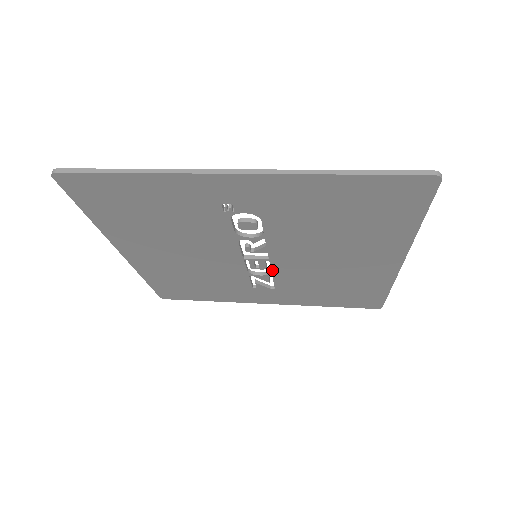
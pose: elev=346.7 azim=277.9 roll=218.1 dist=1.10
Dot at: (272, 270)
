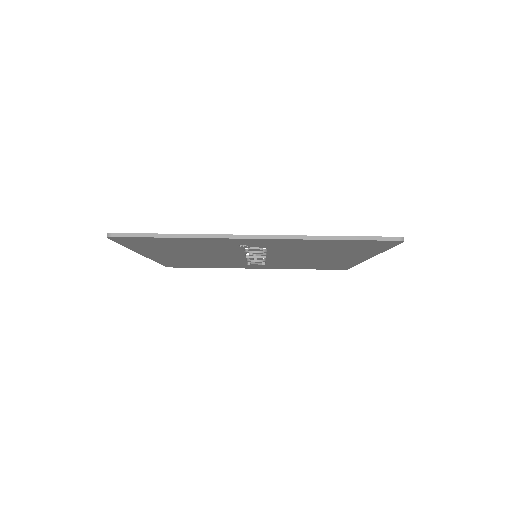
Dot at: (267, 260)
